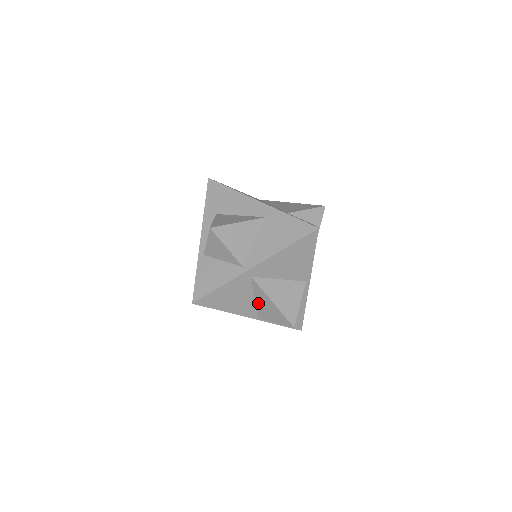
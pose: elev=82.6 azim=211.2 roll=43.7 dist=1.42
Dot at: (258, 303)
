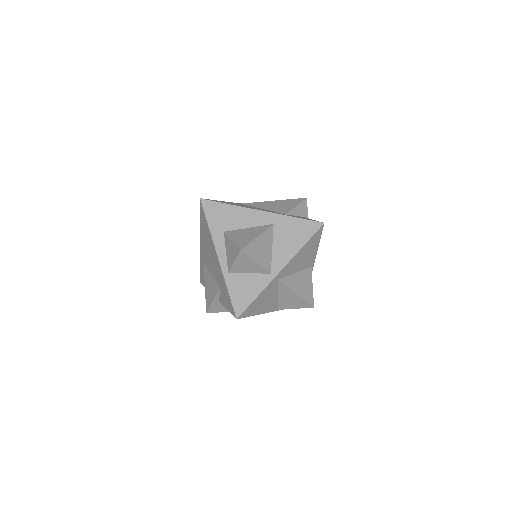
Dot at: (281, 298)
